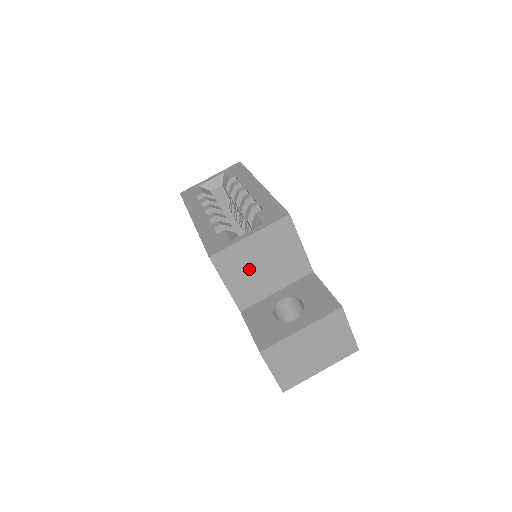
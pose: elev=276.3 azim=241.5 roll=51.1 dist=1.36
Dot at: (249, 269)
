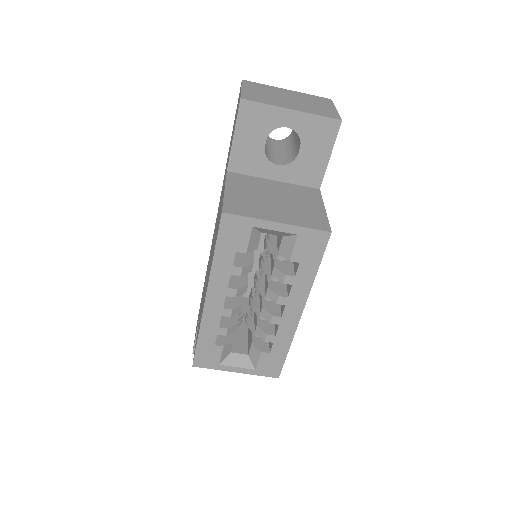
Dot at: occluded
